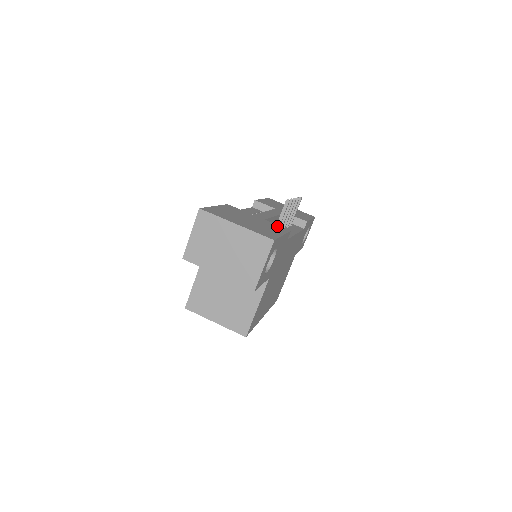
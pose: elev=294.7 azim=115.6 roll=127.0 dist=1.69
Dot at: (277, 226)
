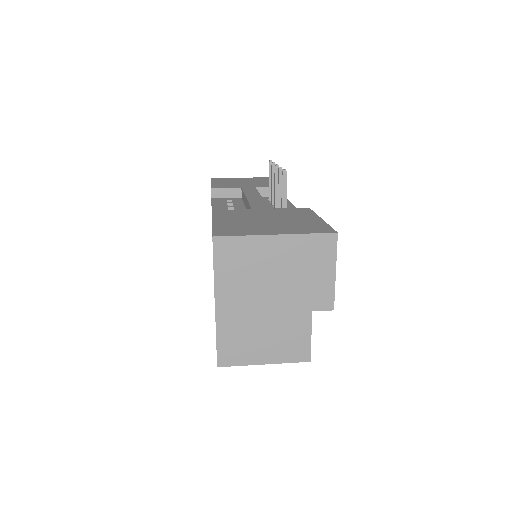
Dot at: (293, 210)
